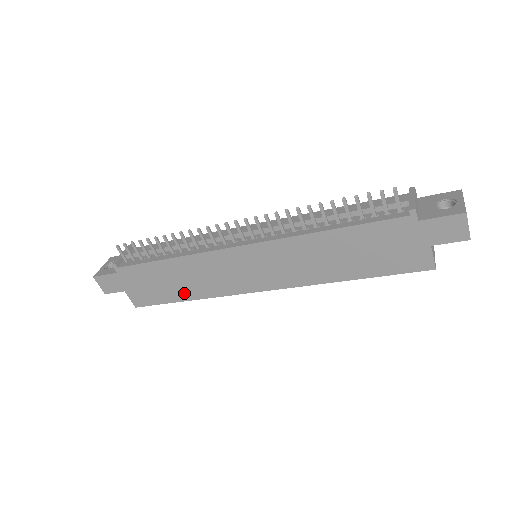
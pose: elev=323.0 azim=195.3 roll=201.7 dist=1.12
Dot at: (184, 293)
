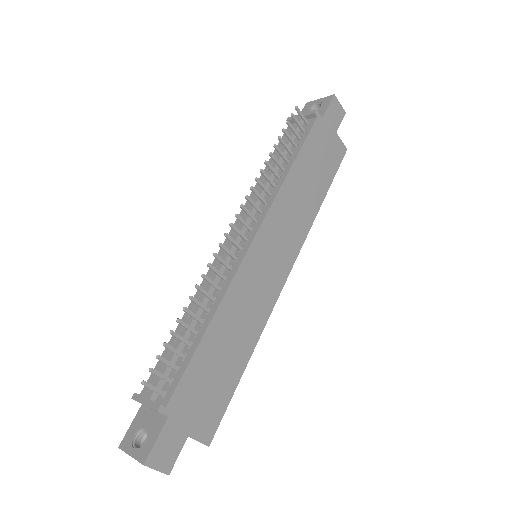
Dot at: (240, 357)
